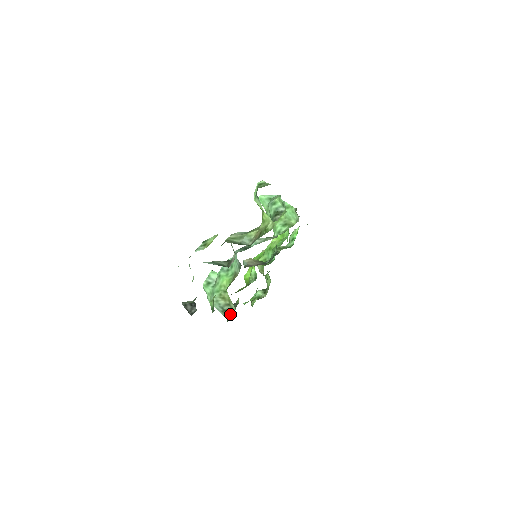
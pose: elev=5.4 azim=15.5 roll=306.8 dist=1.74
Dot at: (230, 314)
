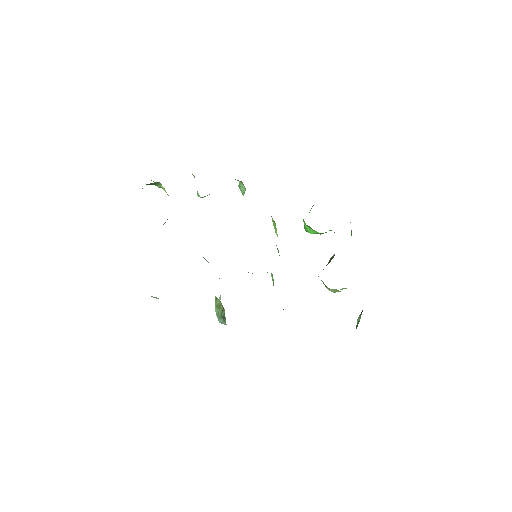
Dot at: occluded
